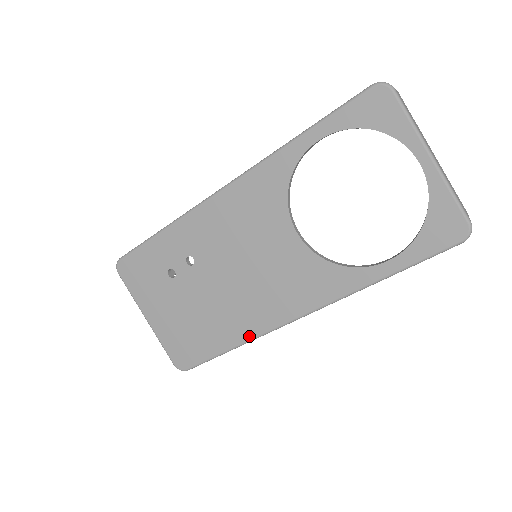
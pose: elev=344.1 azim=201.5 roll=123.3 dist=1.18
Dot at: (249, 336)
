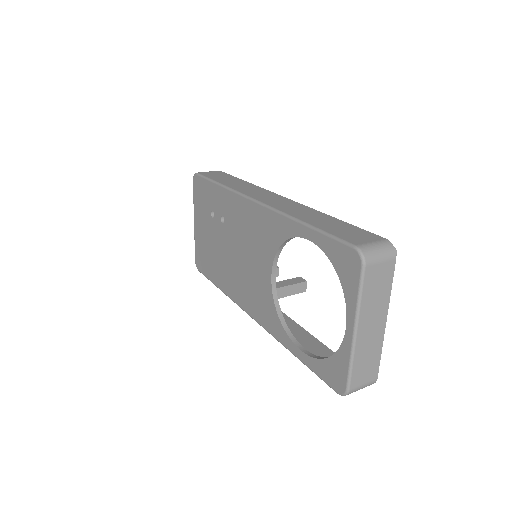
Dot at: (227, 293)
